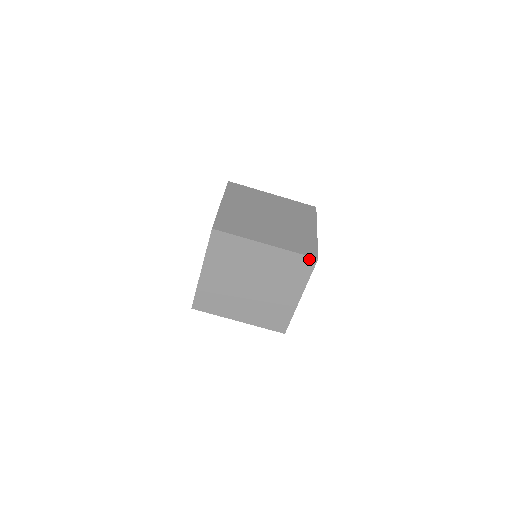
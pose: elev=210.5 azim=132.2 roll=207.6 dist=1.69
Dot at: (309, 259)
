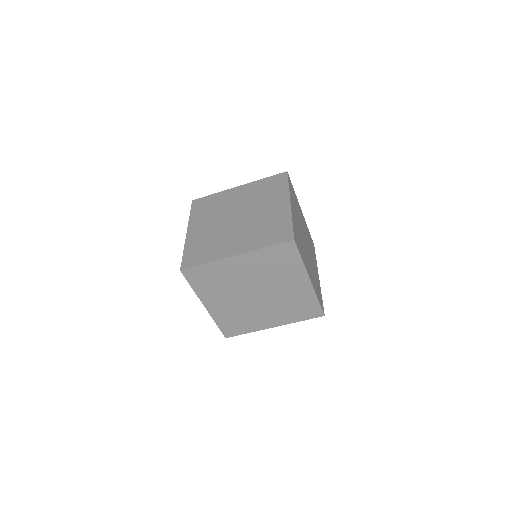
Dot at: (320, 311)
